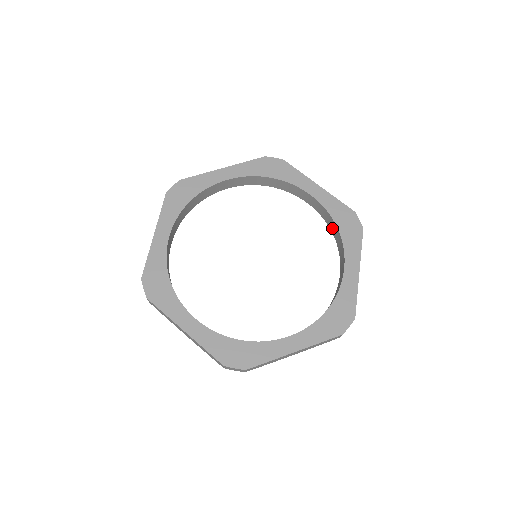
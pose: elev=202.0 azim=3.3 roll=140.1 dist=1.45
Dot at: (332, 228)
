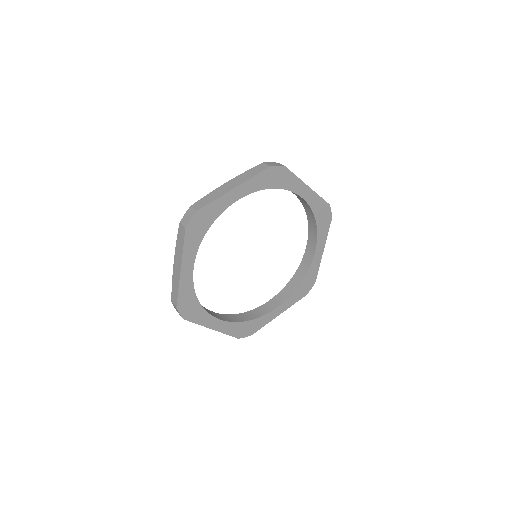
Dot at: (309, 215)
